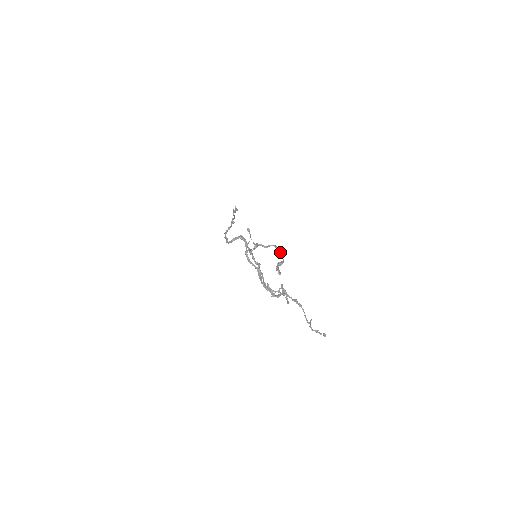
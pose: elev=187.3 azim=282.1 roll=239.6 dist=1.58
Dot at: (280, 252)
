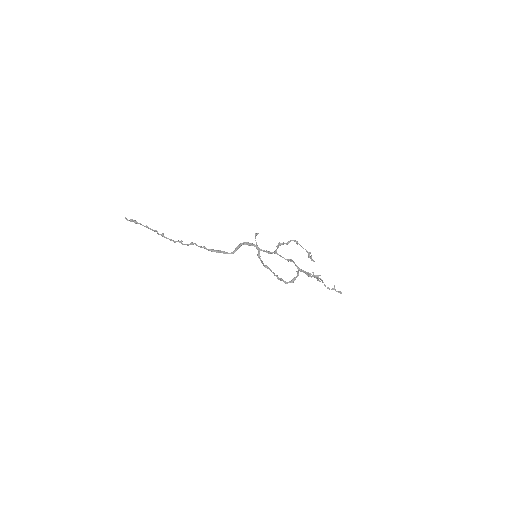
Dot at: occluded
